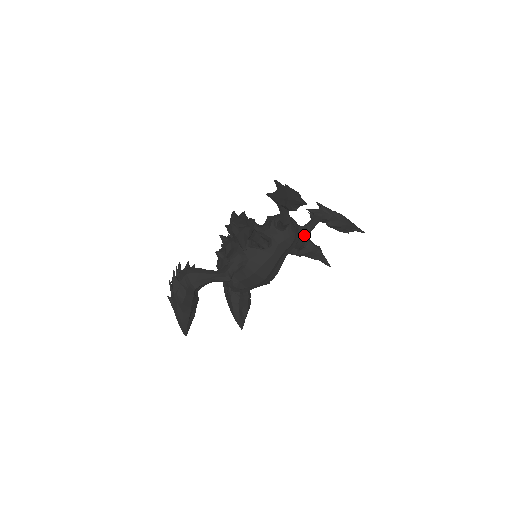
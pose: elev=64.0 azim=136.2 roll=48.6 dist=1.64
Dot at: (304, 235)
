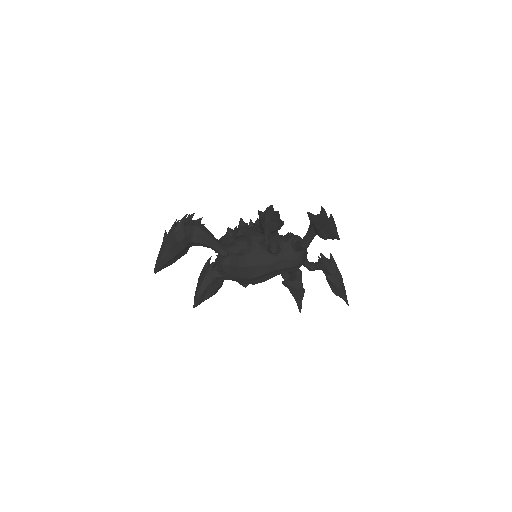
Dot at: (301, 271)
